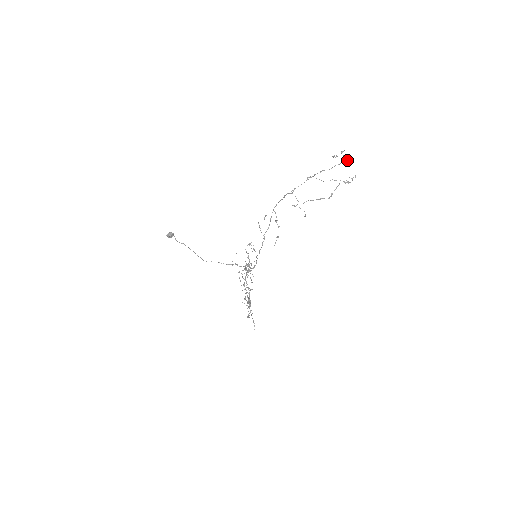
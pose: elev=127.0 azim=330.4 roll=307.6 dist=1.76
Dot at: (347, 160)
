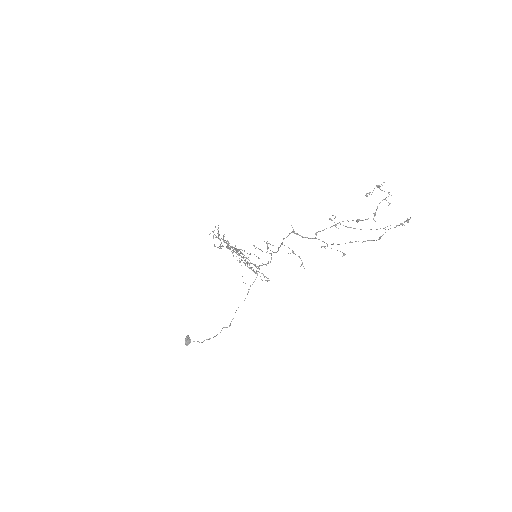
Dot at: occluded
